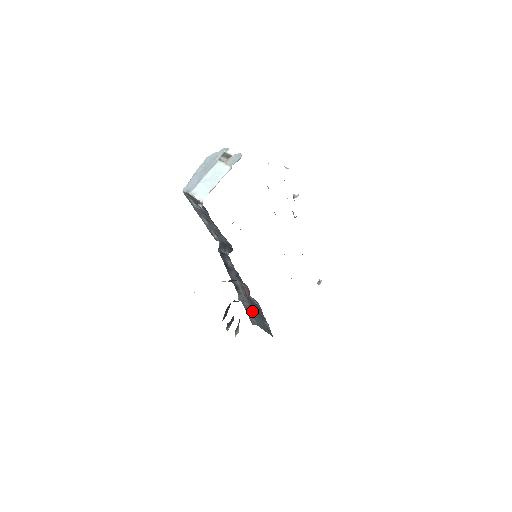
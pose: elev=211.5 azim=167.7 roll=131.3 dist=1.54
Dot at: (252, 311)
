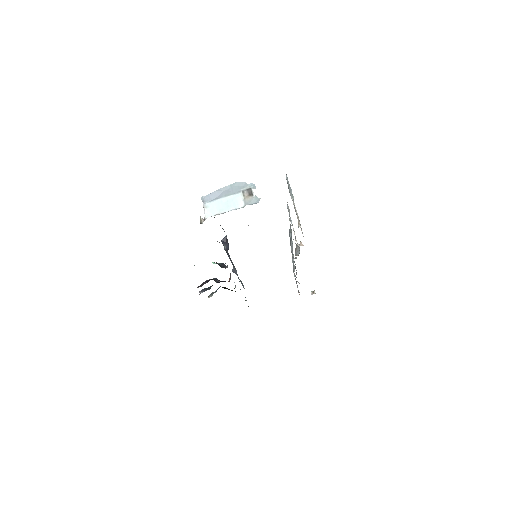
Dot at: occluded
